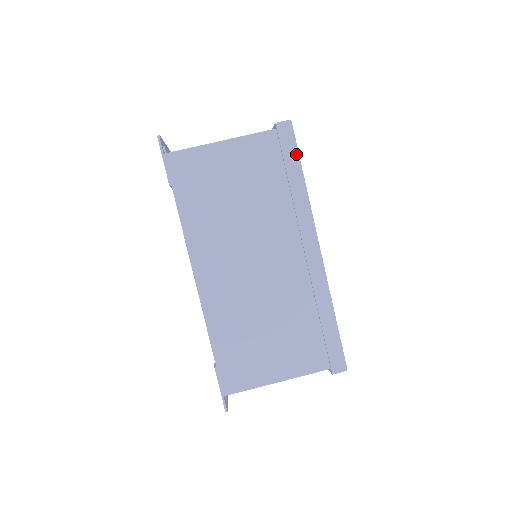
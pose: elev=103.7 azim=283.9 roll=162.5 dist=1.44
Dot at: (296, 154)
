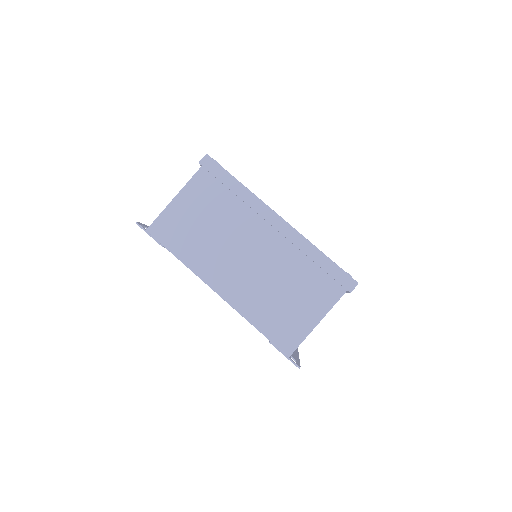
Dot at: (224, 171)
